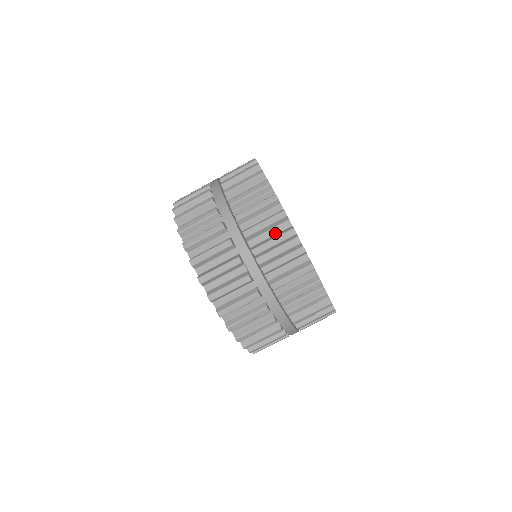
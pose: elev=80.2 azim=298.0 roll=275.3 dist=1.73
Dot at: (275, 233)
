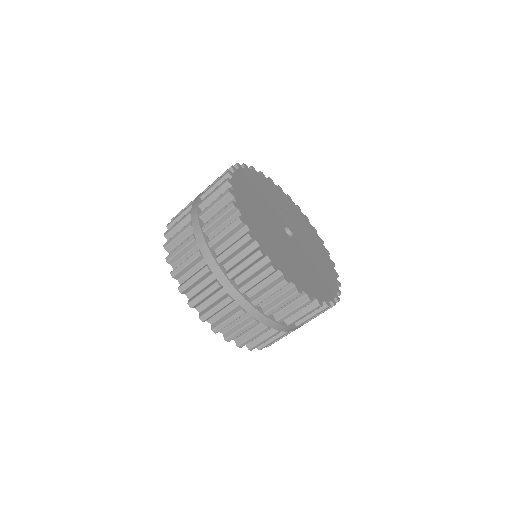
Dot at: (281, 293)
